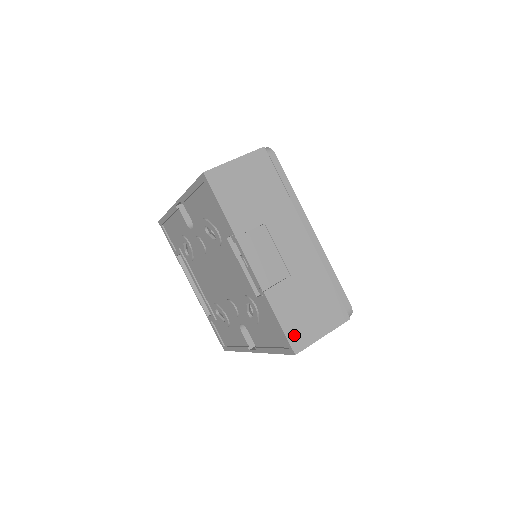
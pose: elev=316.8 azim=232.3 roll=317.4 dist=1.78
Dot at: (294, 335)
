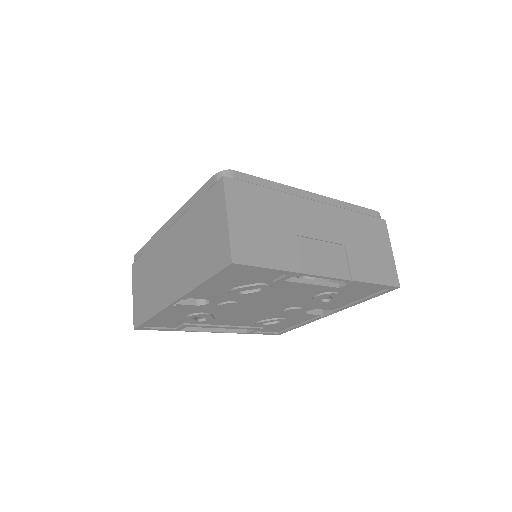
Dot at: (387, 278)
